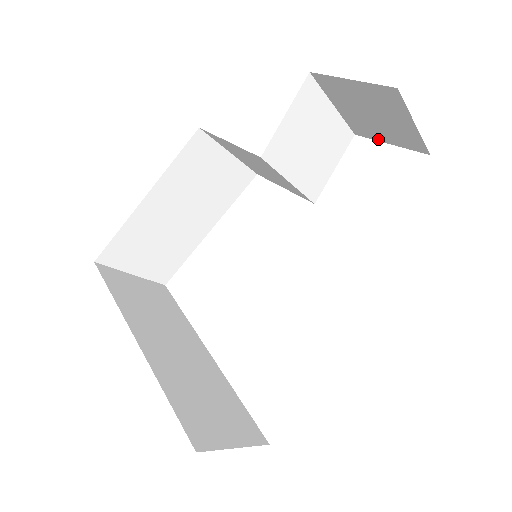
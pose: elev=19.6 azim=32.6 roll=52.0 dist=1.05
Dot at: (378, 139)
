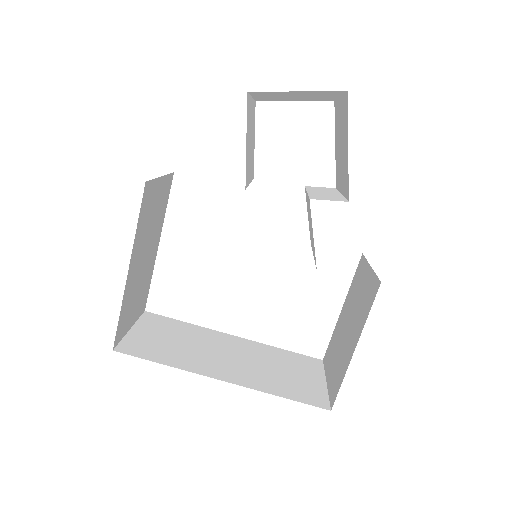
Dot at: (283, 100)
